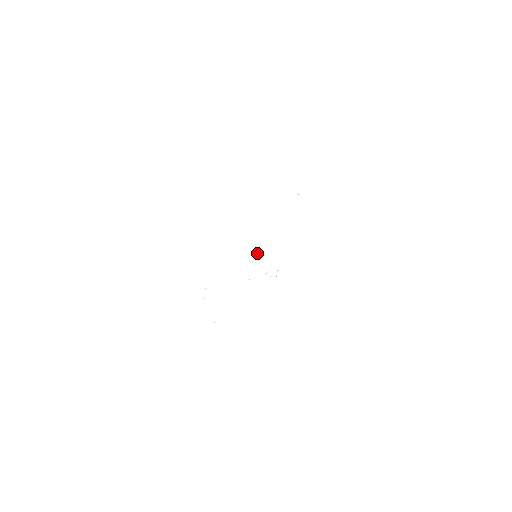
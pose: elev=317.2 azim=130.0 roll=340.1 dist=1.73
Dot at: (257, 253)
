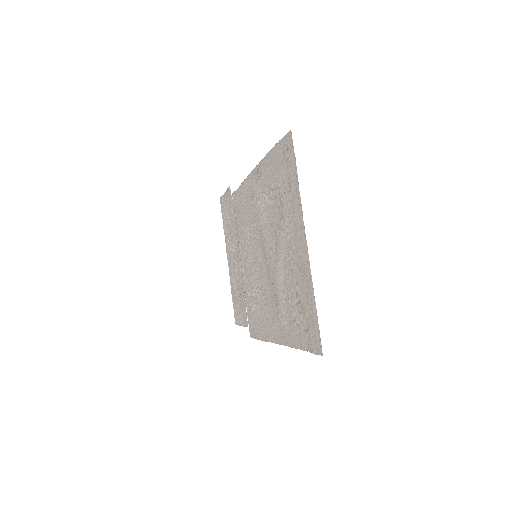
Dot at: (255, 252)
